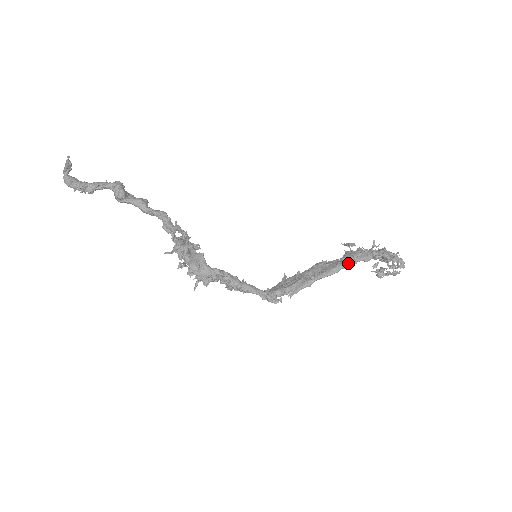
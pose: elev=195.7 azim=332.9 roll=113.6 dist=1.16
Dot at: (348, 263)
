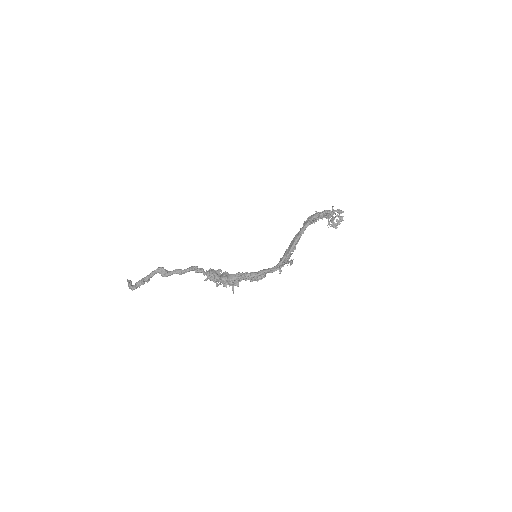
Dot at: (306, 224)
